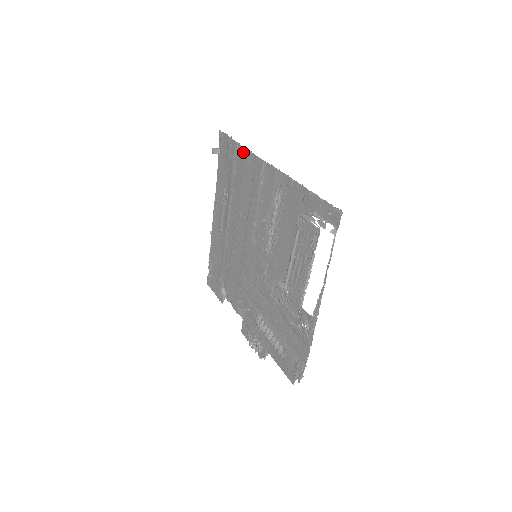
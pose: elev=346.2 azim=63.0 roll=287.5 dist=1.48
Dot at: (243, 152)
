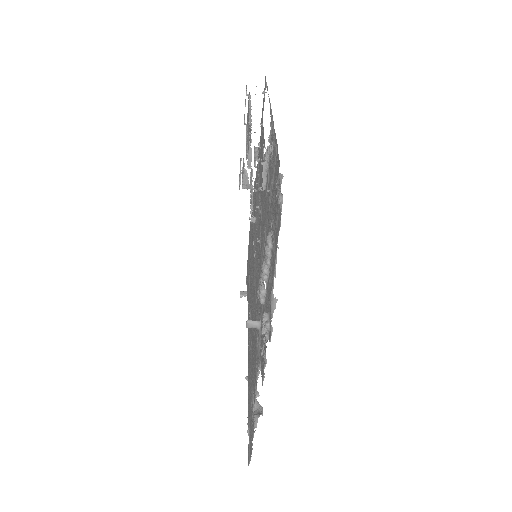
Dot at: (249, 238)
